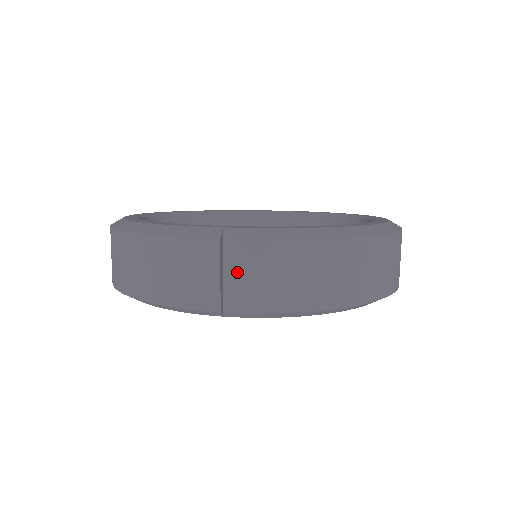
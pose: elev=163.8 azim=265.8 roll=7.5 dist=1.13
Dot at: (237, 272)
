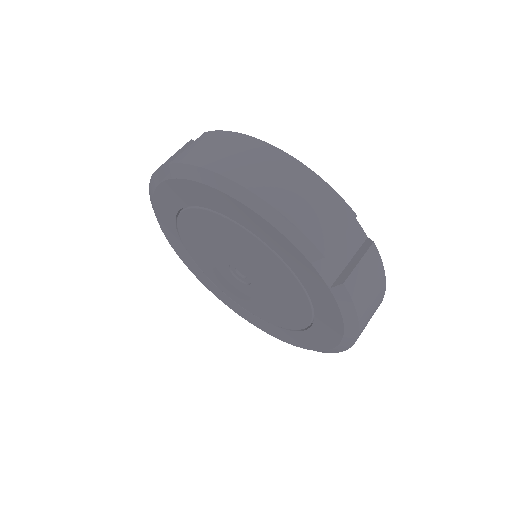
Dot at: occluded
